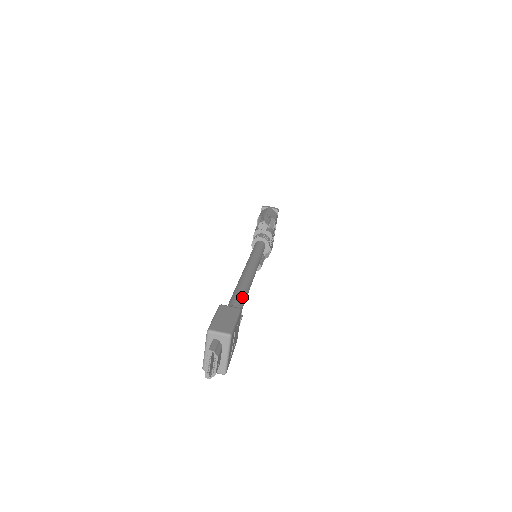
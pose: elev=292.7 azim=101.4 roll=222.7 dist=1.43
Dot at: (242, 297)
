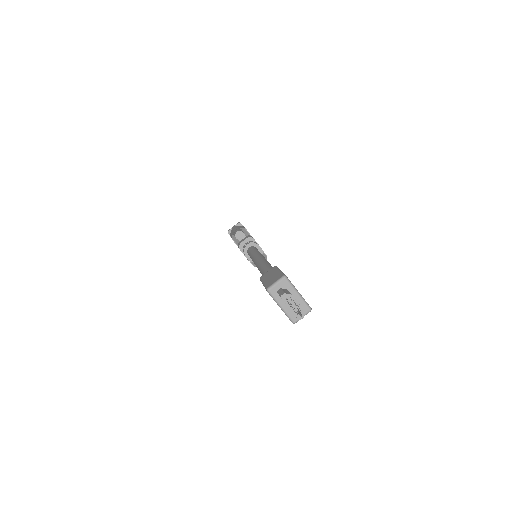
Dot at: occluded
